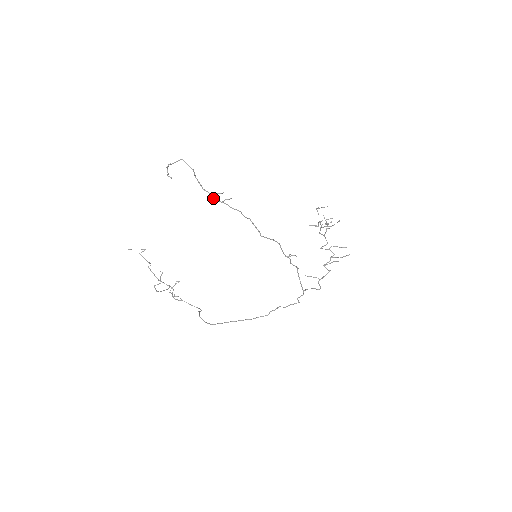
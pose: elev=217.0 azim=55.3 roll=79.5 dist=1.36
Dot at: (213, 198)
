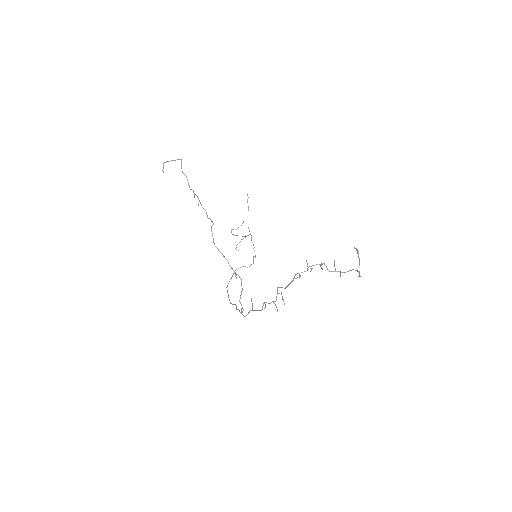
Dot at: (197, 197)
